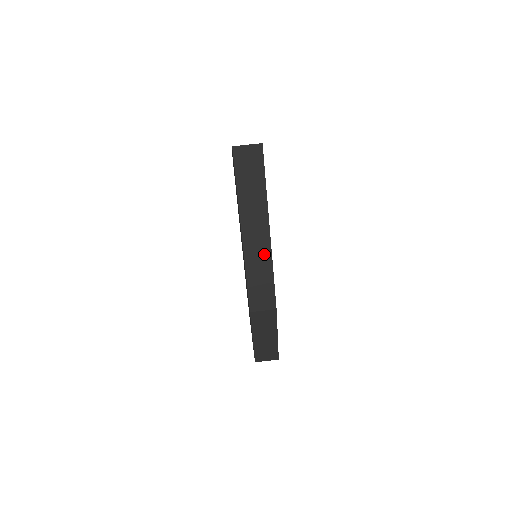
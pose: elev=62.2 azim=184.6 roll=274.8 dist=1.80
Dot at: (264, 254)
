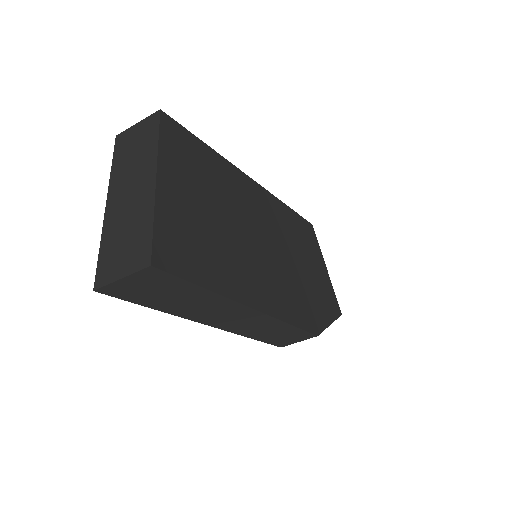
Dot at: (266, 323)
